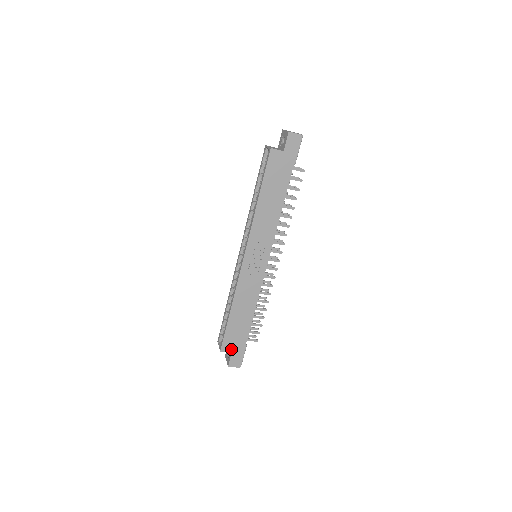
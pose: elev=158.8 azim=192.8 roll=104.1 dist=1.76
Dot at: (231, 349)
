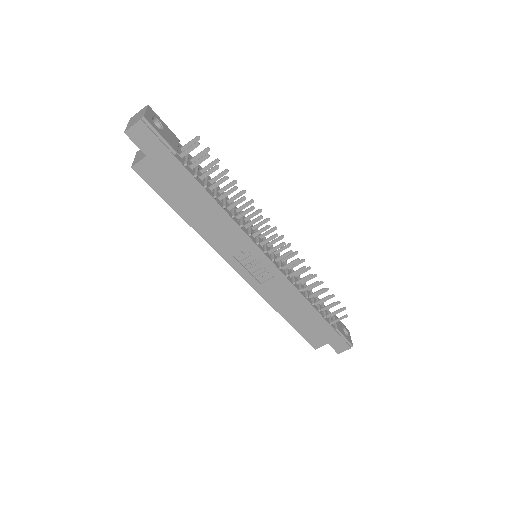
Dot at: (324, 342)
